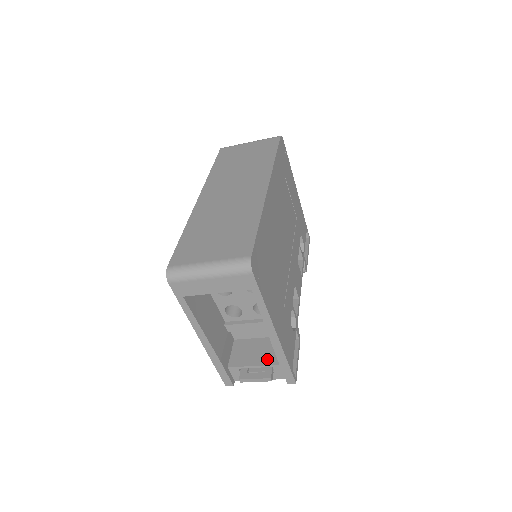
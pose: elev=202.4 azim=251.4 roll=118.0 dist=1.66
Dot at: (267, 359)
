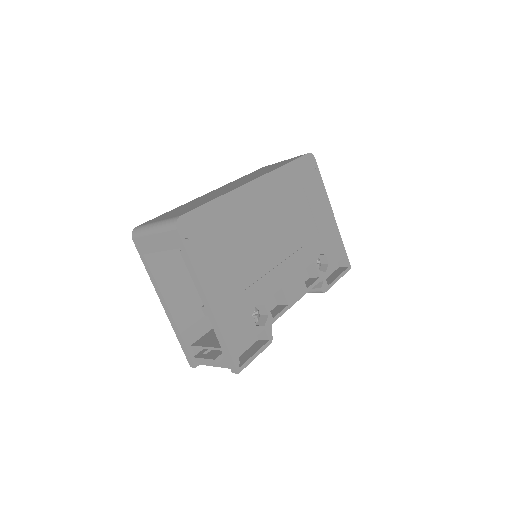
Dot at: occluded
